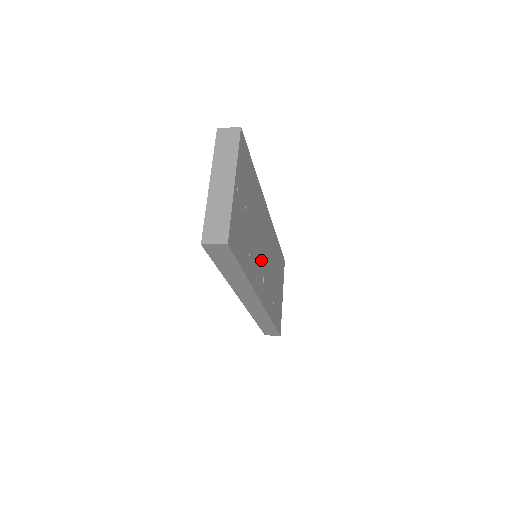
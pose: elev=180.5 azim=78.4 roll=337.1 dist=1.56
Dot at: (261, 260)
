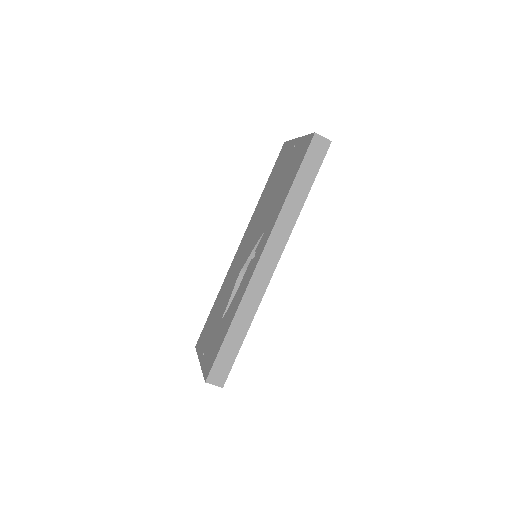
Dot at: occluded
